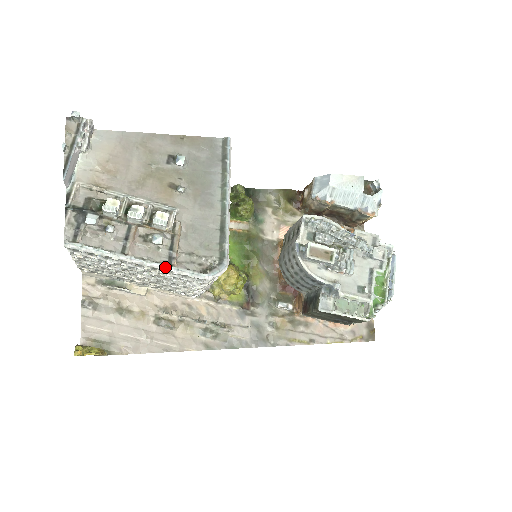
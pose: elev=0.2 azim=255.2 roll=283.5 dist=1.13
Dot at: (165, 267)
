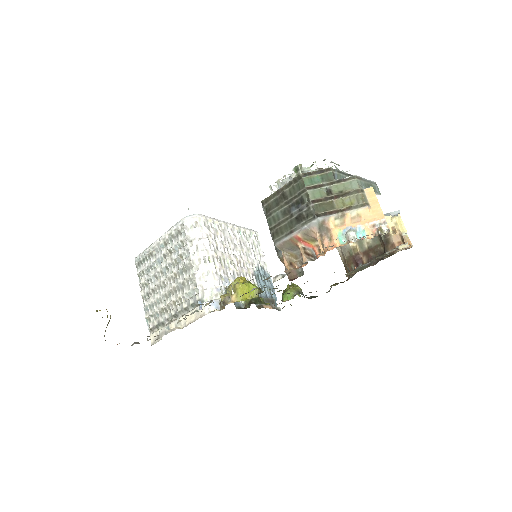
Dot at: (167, 232)
